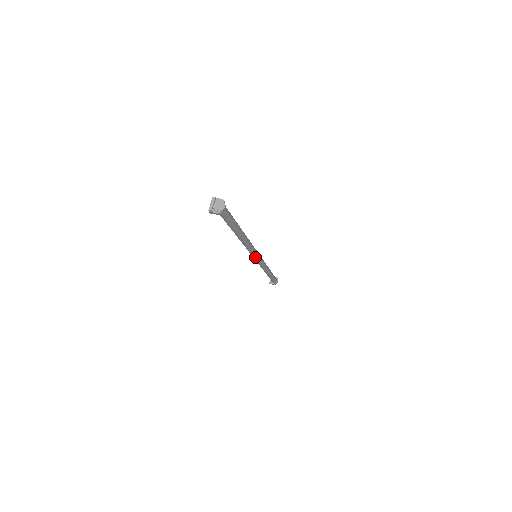
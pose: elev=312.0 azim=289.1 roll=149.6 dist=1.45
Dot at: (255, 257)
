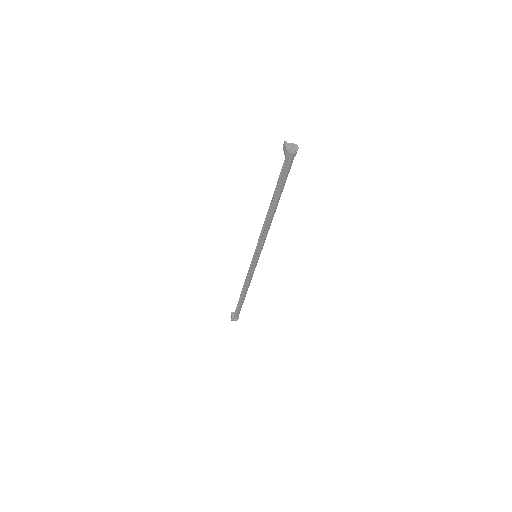
Dot at: (259, 254)
